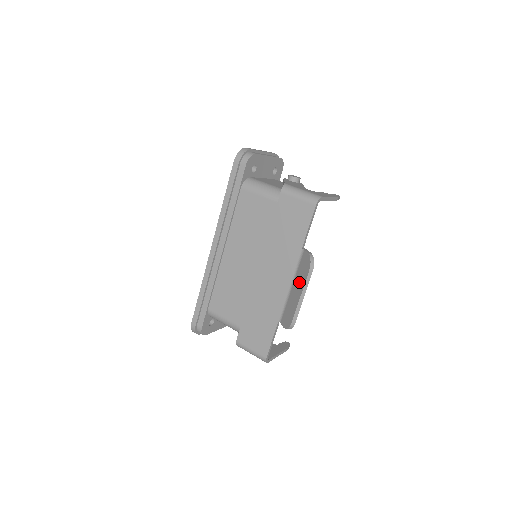
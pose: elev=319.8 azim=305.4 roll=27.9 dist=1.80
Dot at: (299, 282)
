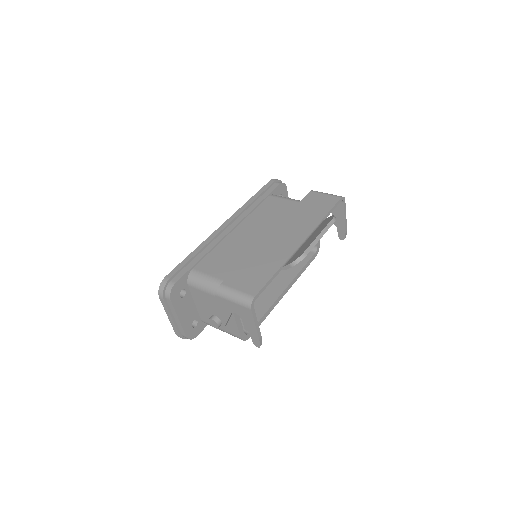
Dot at: (317, 232)
